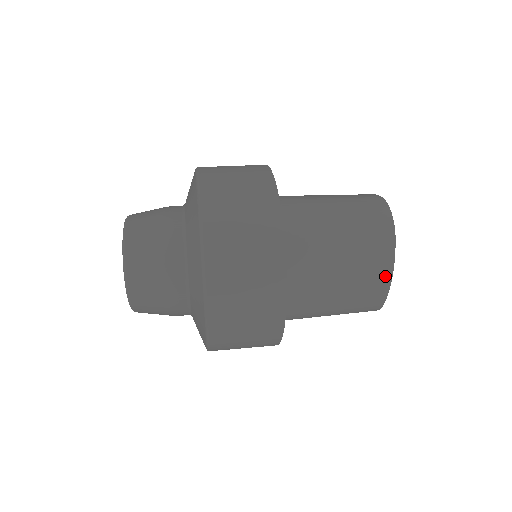
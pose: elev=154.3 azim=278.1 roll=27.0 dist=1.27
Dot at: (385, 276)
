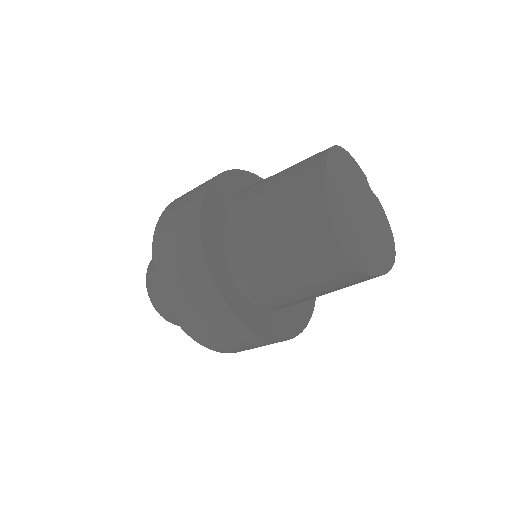
Dot at: (317, 182)
